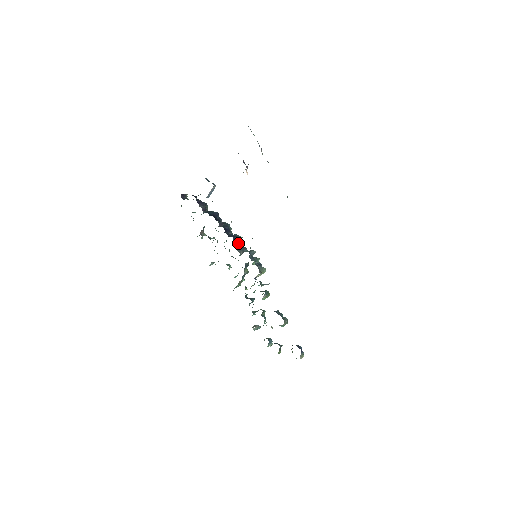
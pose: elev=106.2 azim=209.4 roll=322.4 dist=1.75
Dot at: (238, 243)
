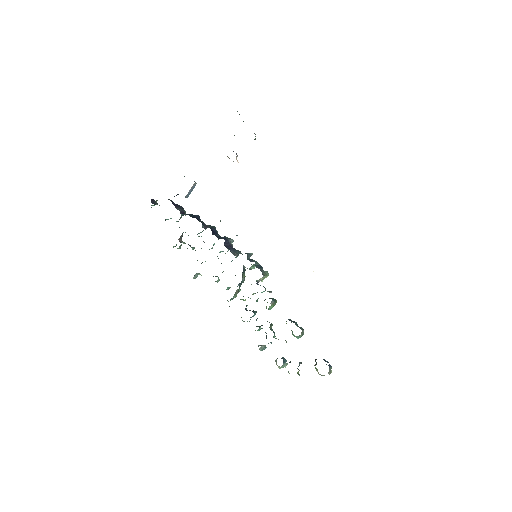
Dot at: (230, 245)
